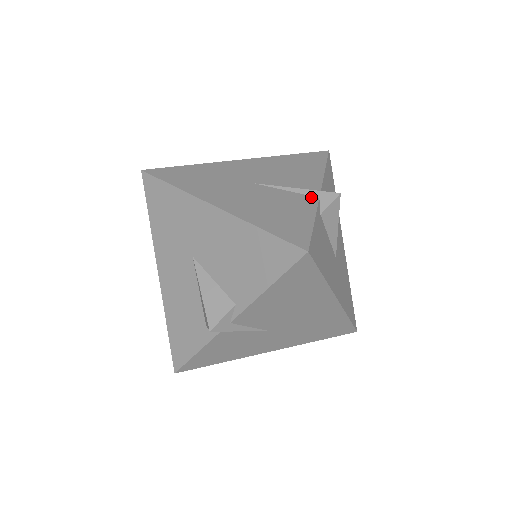
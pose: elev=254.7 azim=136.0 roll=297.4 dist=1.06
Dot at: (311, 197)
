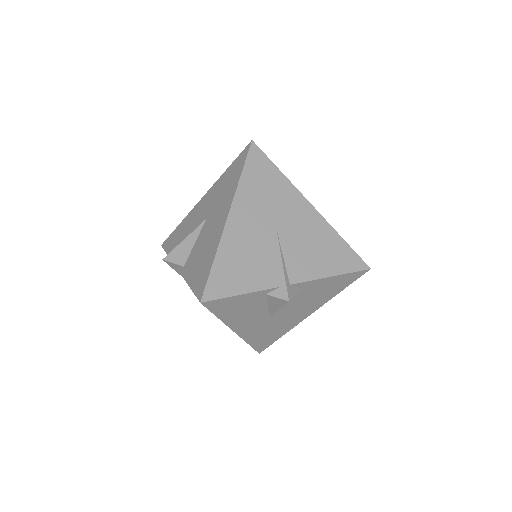
Dot at: (278, 280)
